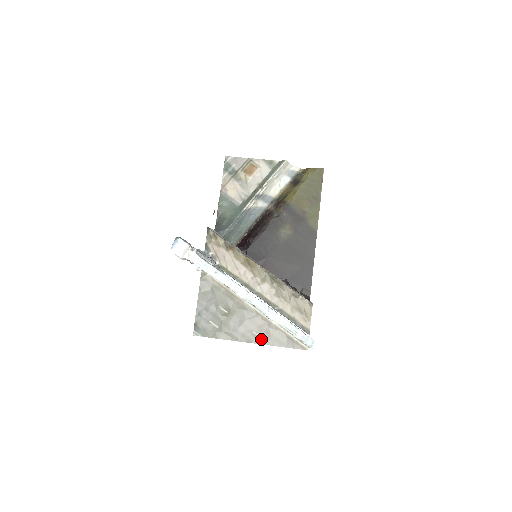
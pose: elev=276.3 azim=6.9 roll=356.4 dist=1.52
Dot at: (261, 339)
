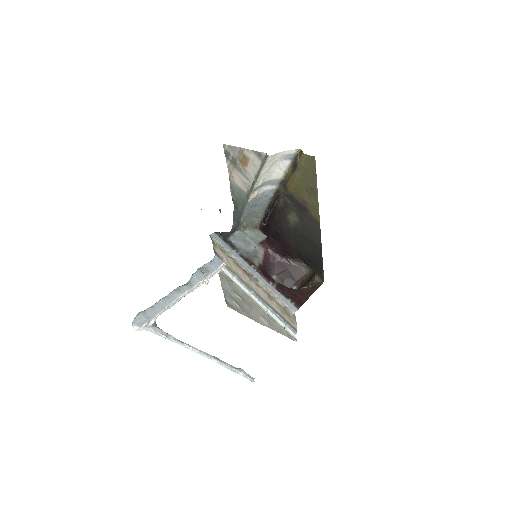
Dot at: (266, 324)
